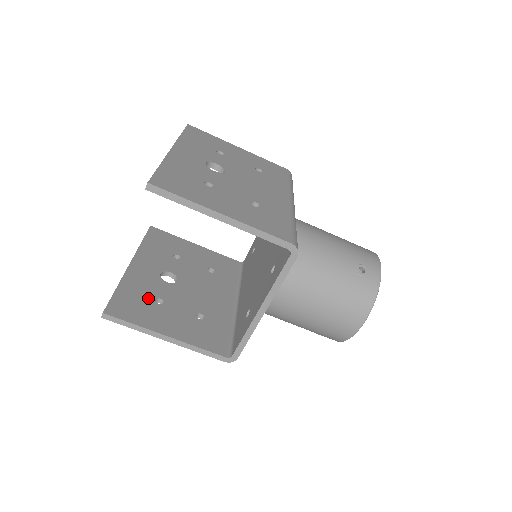
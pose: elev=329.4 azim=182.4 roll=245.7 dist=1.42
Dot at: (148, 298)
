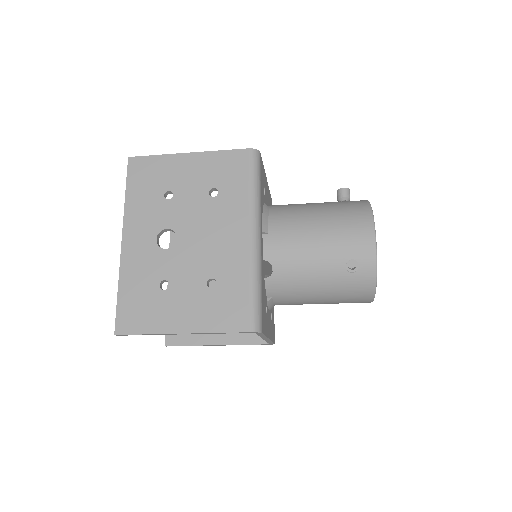
Dot at: occluded
